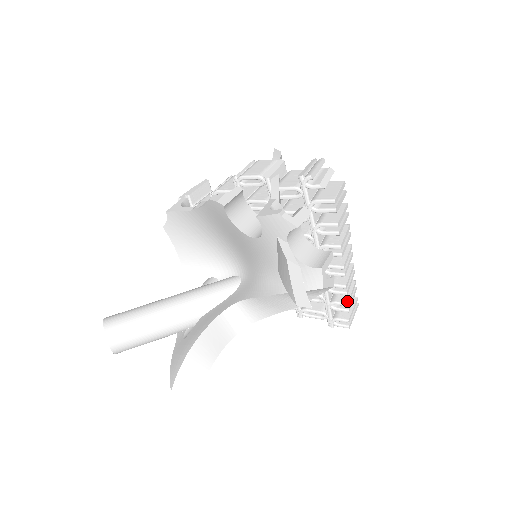
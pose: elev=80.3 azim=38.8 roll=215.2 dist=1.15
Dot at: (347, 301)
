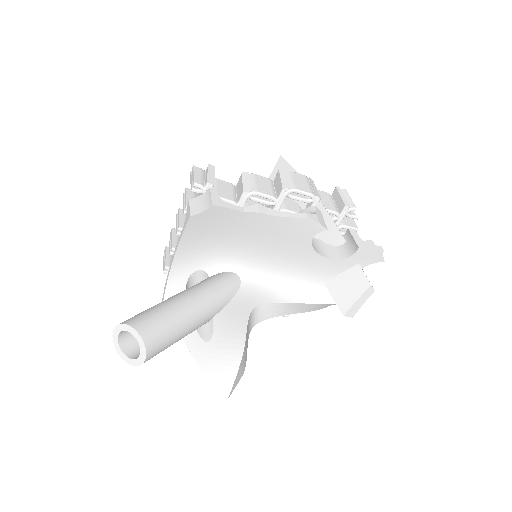
Dot at: occluded
